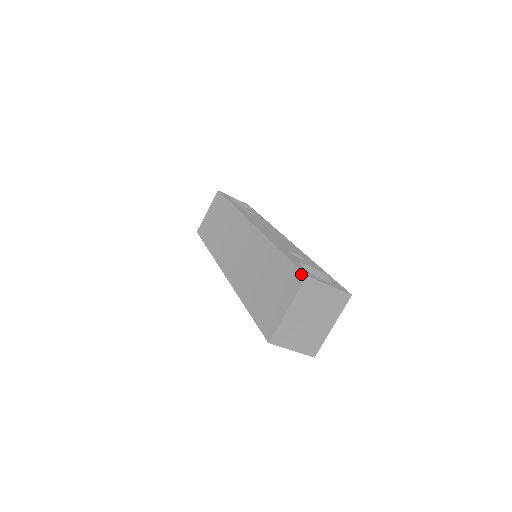
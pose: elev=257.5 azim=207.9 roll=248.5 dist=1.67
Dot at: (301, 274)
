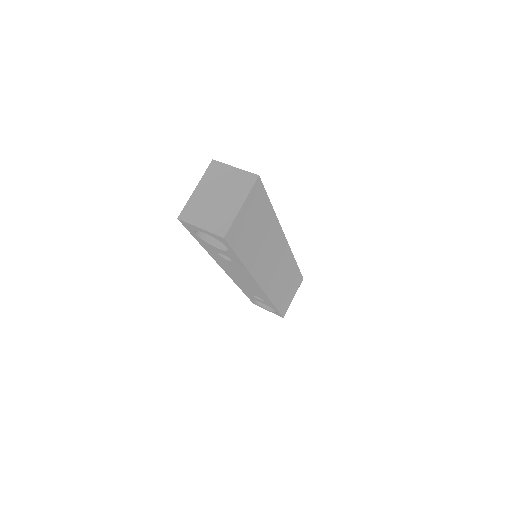
Dot at: occluded
